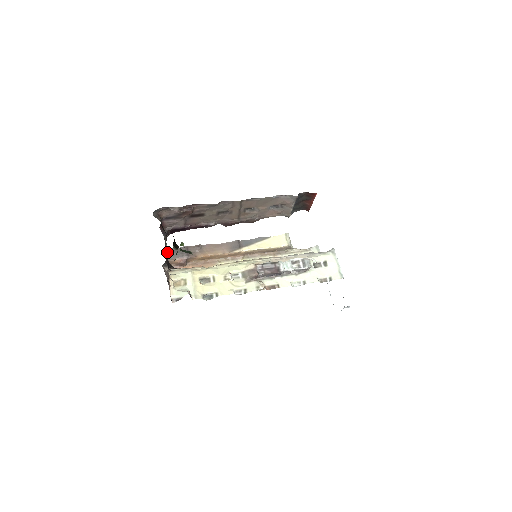
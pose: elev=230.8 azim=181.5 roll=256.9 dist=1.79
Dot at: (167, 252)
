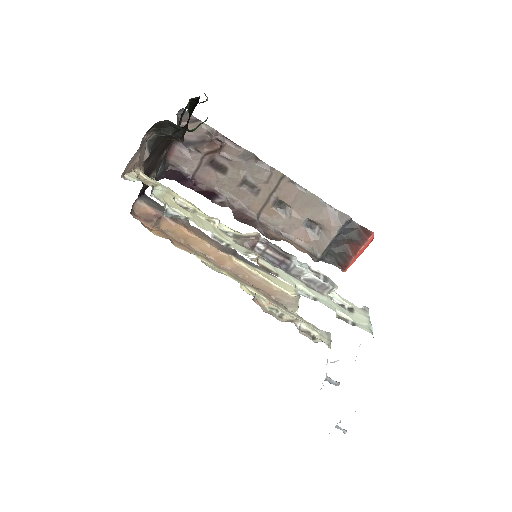
Dot at: (145, 196)
